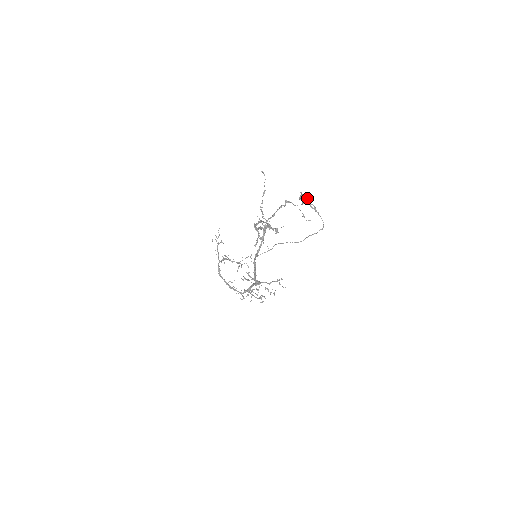
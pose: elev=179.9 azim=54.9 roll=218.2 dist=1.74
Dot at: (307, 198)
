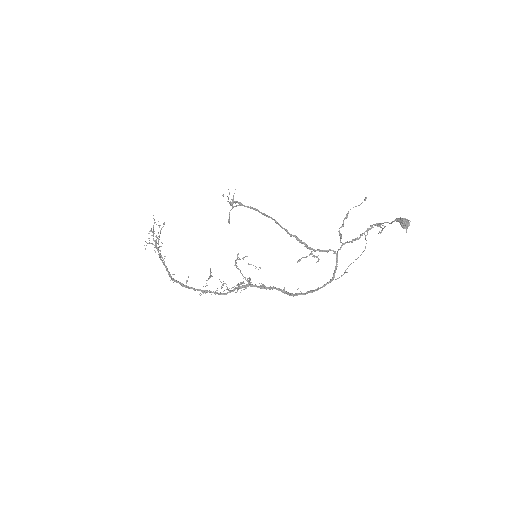
Dot at: occluded
